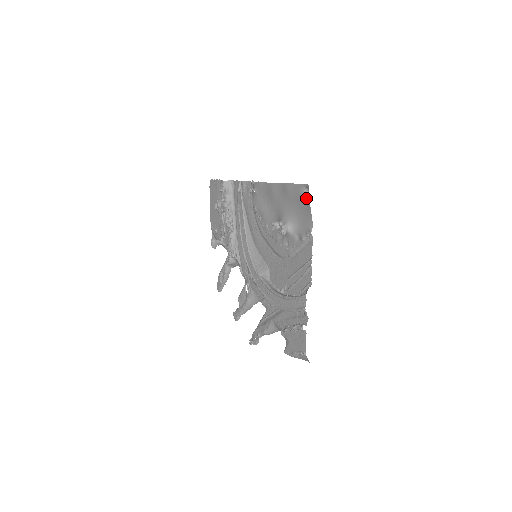
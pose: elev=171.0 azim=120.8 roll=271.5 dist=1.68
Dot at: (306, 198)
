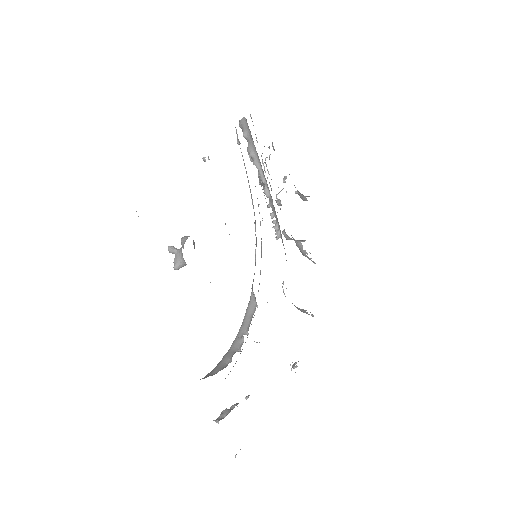
Dot at: occluded
